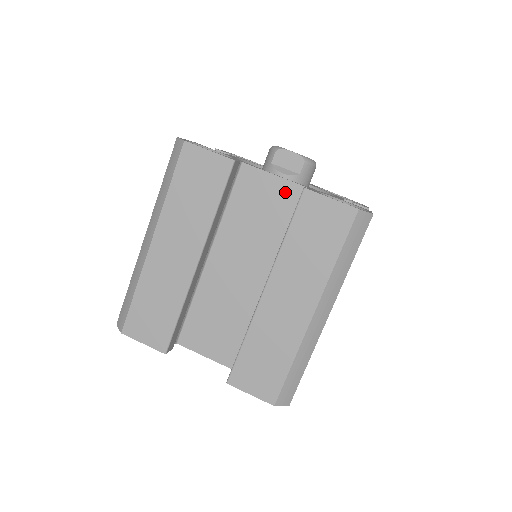
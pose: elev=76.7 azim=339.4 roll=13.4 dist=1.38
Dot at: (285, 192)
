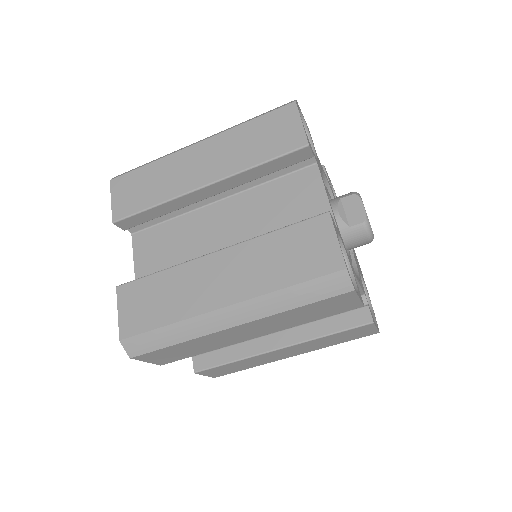
Dot at: (318, 213)
